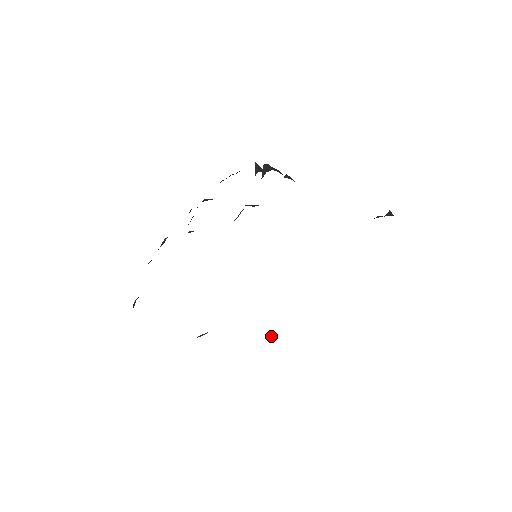
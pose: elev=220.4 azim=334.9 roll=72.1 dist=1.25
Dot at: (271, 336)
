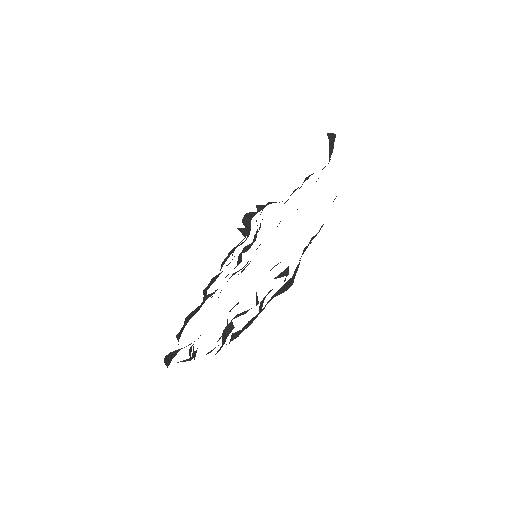
Dot at: (288, 274)
